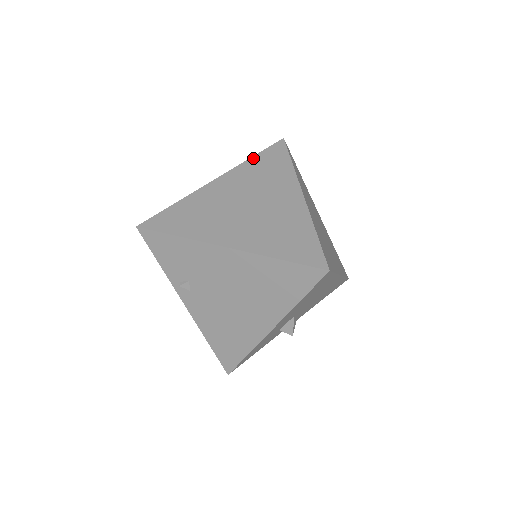
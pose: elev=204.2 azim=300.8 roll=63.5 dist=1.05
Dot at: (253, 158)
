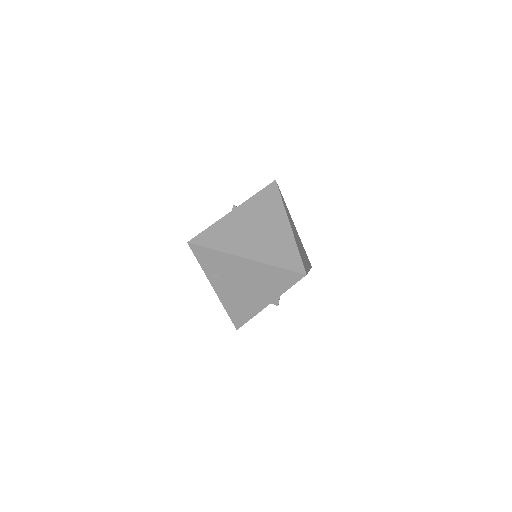
Dot at: (257, 195)
